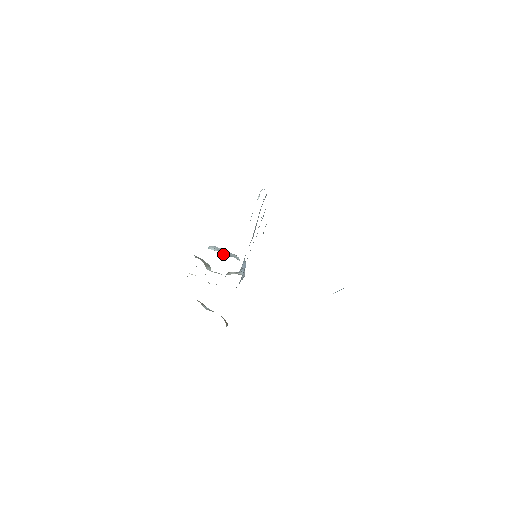
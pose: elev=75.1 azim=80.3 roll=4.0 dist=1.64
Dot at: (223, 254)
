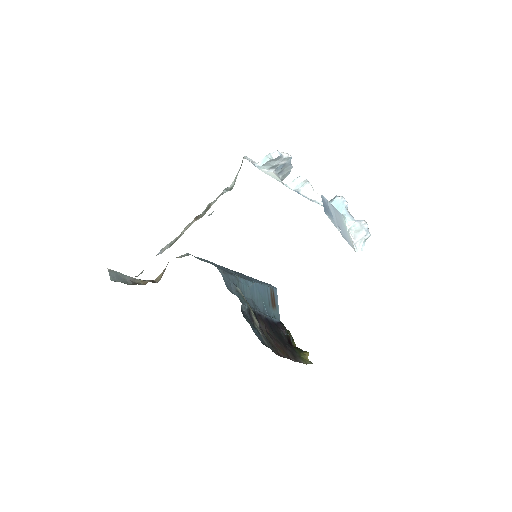
Dot at: occluded
